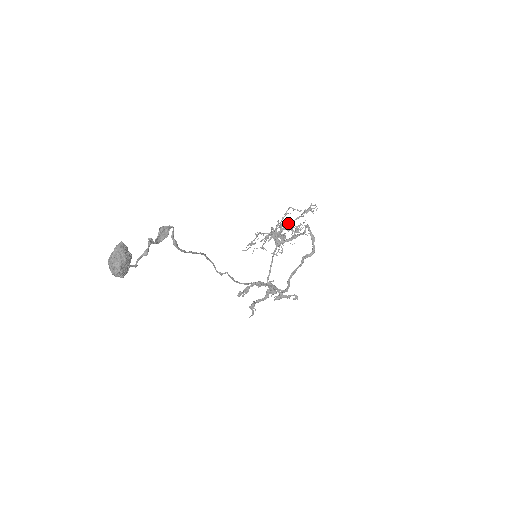
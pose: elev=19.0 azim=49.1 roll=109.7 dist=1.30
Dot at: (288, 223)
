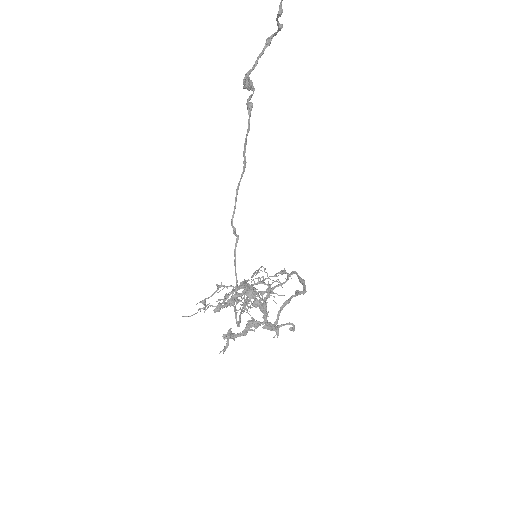
Dot at: (260, 279)
